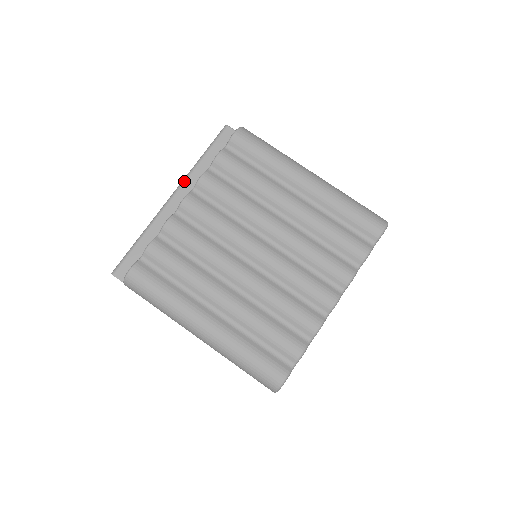
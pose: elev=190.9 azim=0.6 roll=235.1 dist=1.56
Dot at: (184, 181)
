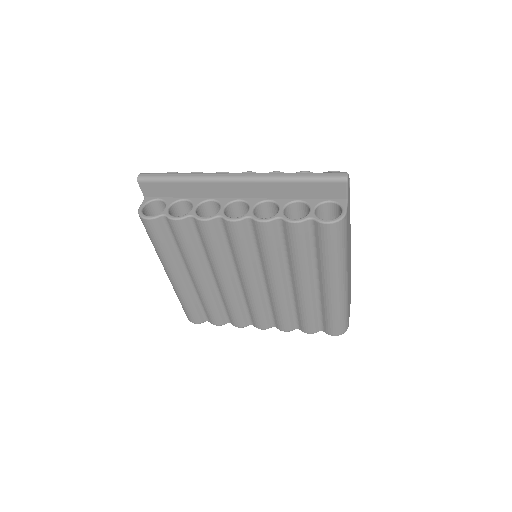
Dot at: (259, 181)
